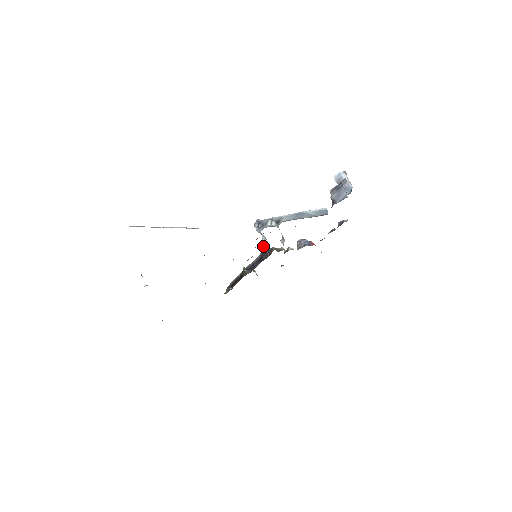
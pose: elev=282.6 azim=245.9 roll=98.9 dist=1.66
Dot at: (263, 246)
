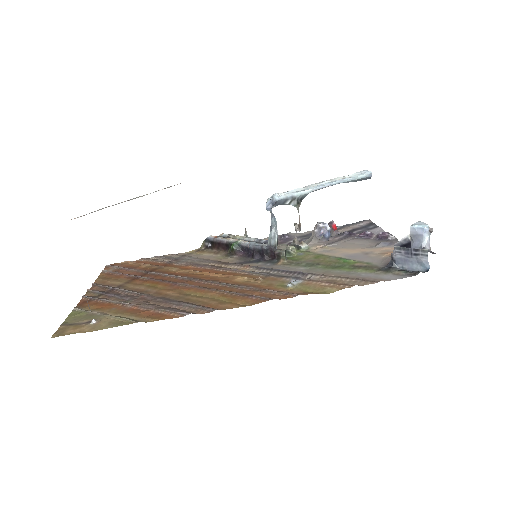
Dot at: (269, 241)
